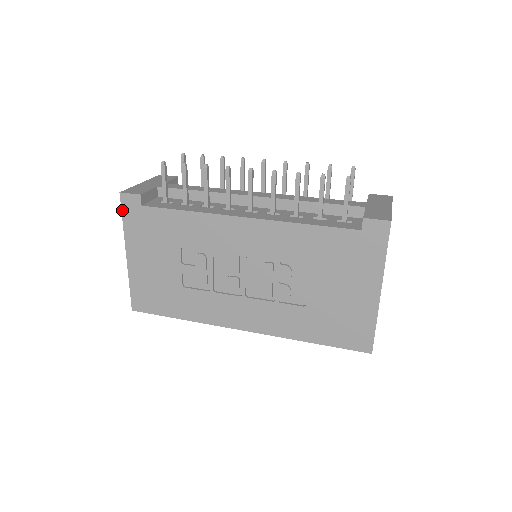
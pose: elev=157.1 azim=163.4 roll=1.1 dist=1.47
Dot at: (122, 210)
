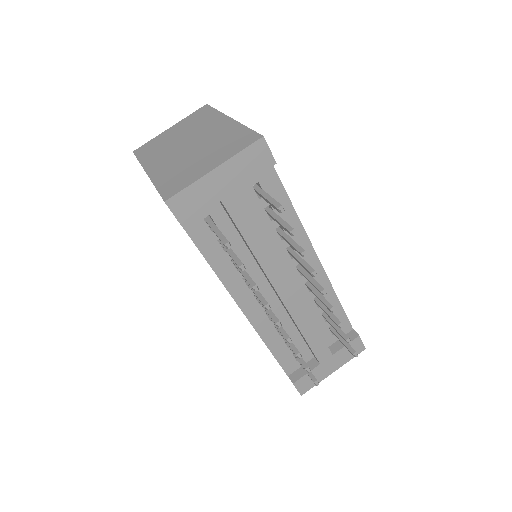
Dot at: occluded
